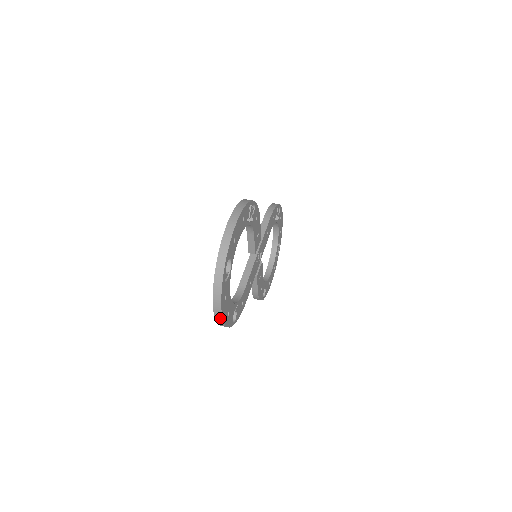
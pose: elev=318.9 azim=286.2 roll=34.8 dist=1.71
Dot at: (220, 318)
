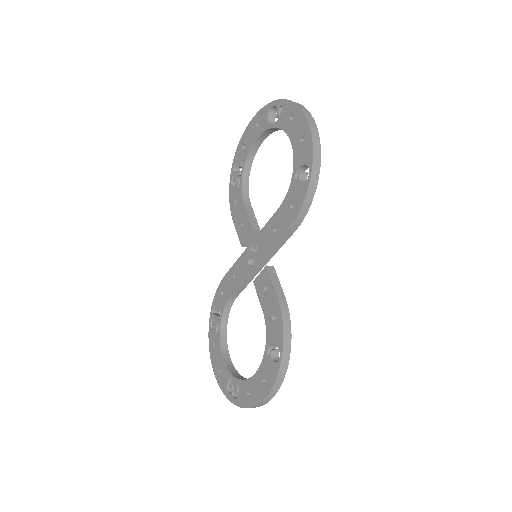
Dot at: (311, 119)
